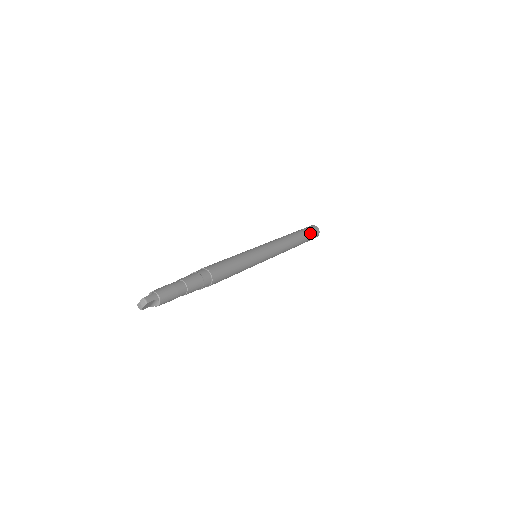
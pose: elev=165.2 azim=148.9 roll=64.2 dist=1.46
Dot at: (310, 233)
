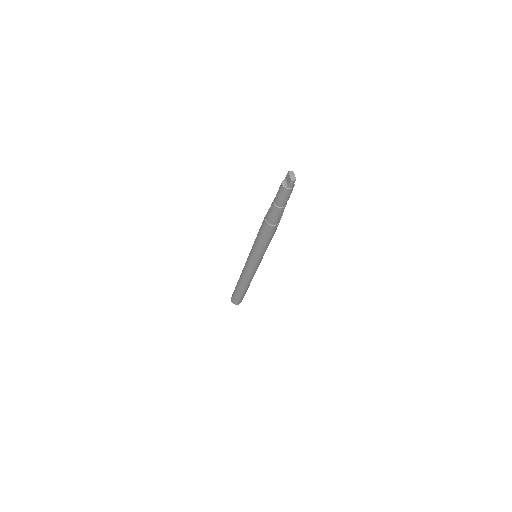
Dot at: occluded
